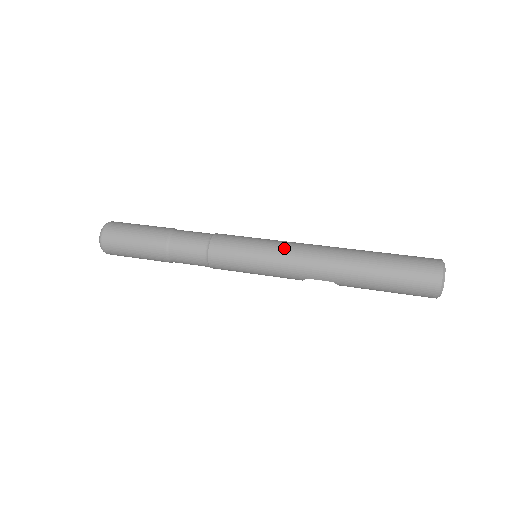
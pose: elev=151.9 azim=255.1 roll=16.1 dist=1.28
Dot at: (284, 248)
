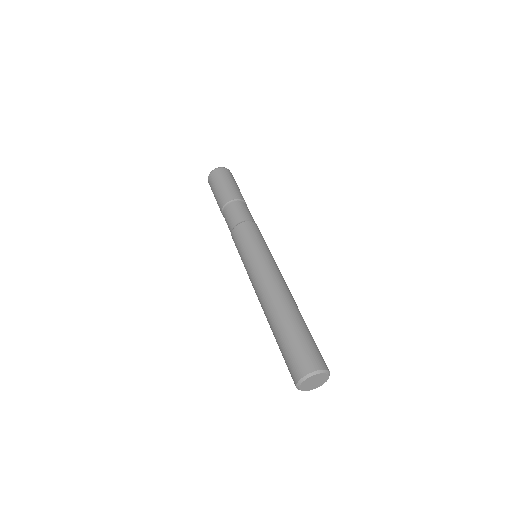
Dot at: (261, 264)
